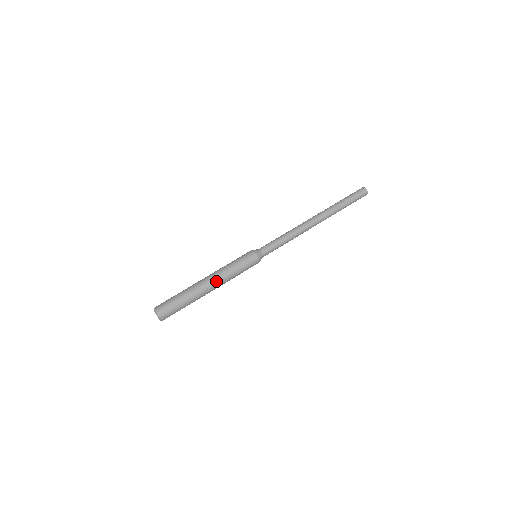
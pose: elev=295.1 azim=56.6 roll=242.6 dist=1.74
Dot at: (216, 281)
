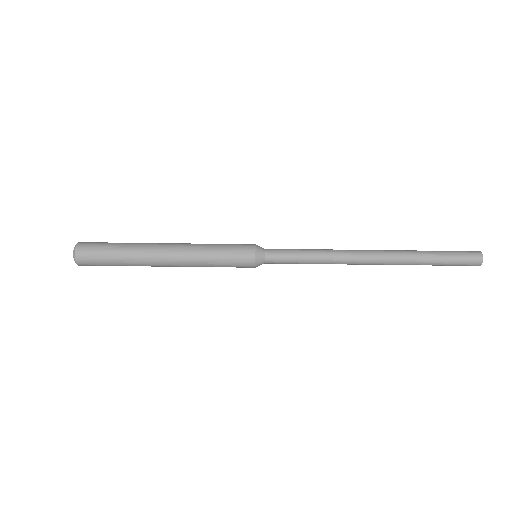
Dot at: (178, 265)
